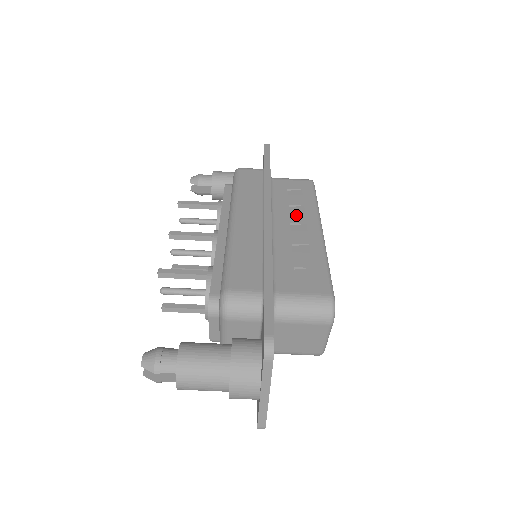
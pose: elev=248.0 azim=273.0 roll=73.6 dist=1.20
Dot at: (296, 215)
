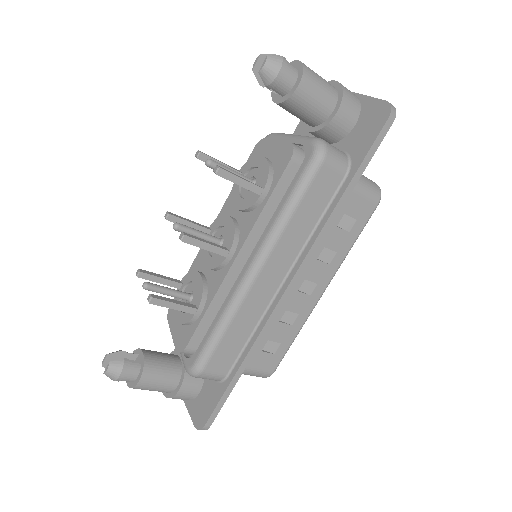
Dot at: (318, 268)
